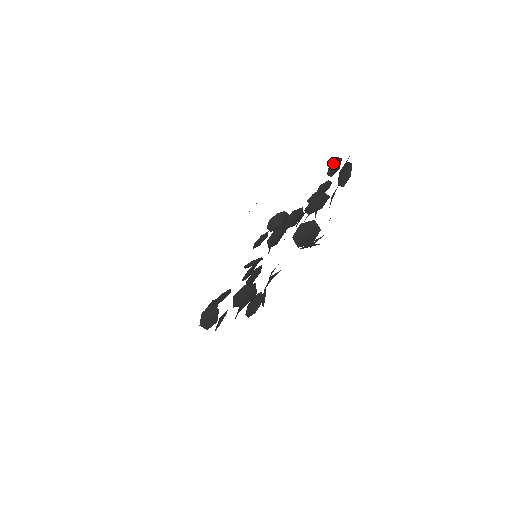
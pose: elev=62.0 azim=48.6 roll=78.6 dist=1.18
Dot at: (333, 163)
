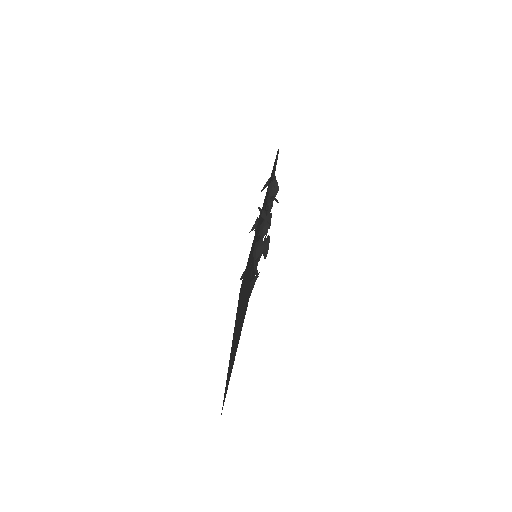
Dot at: occluded
